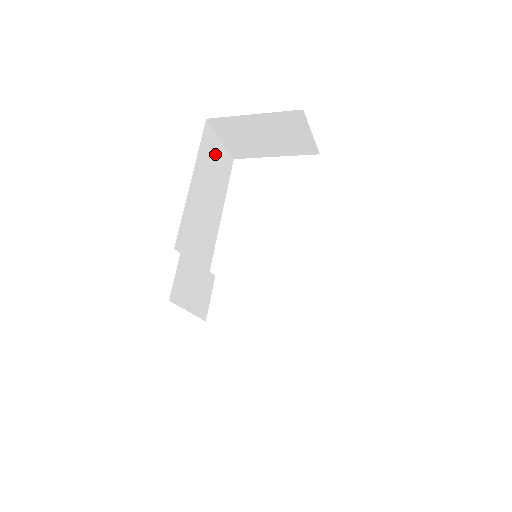
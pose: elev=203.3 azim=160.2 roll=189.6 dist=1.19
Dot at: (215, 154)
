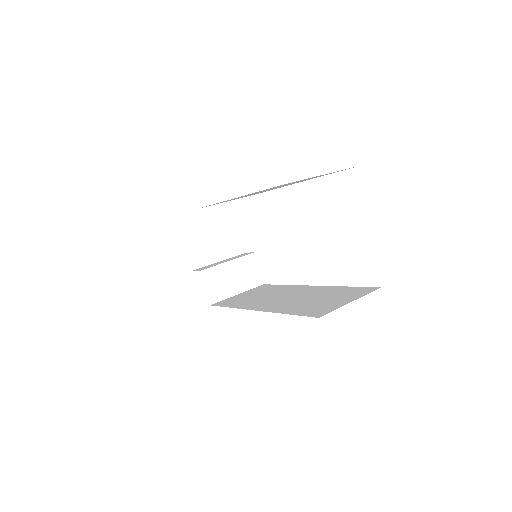
Dot at: occluded
